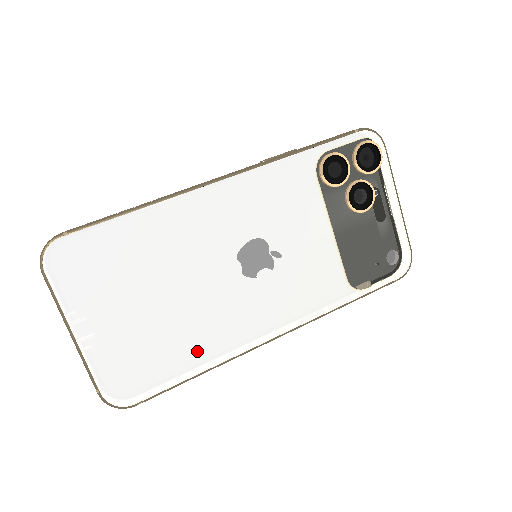
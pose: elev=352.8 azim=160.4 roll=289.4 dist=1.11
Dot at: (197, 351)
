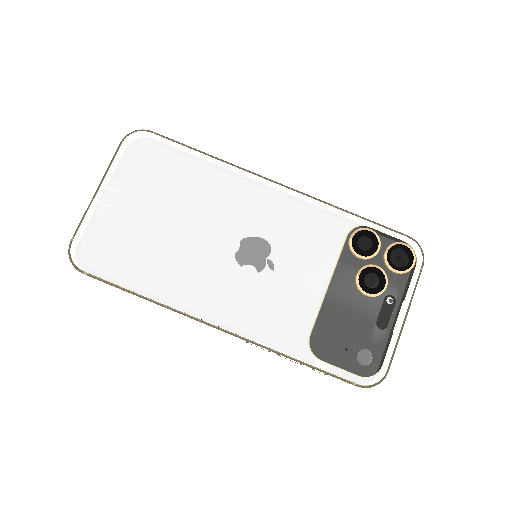
Dot at: (155, 277)
